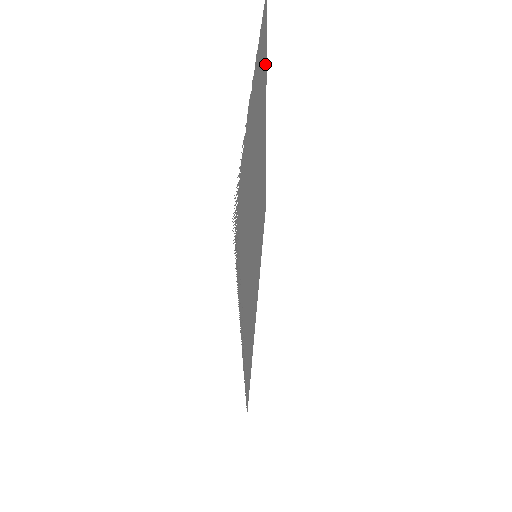
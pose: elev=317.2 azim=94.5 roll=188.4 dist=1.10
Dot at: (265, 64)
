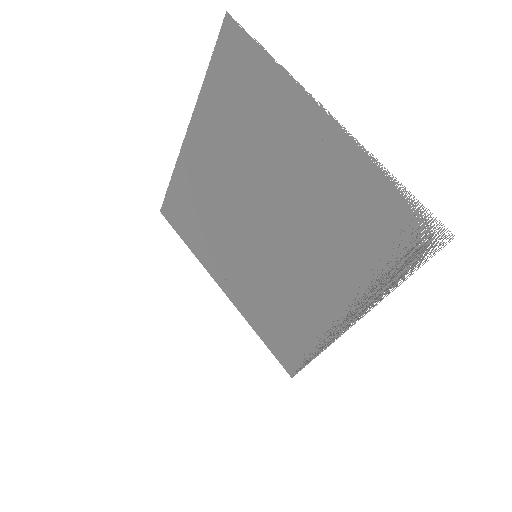
Dot at: (218, 83)
